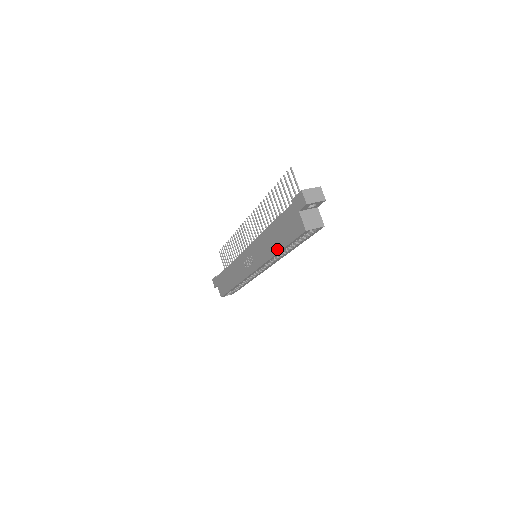
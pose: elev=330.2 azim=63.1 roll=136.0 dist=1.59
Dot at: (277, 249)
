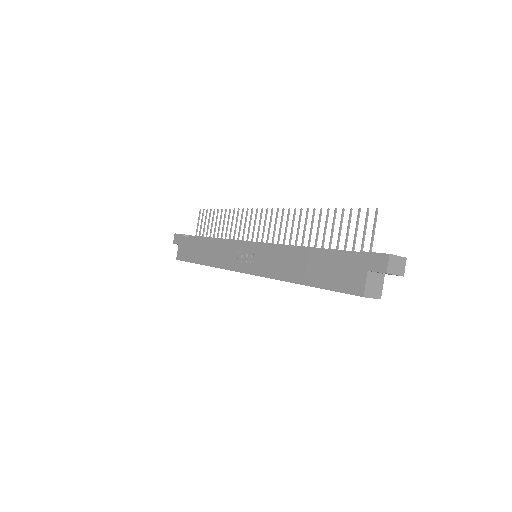
Dot at: (302, 280)
